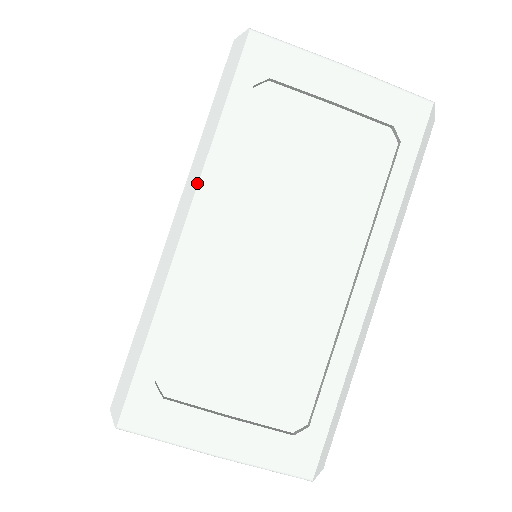
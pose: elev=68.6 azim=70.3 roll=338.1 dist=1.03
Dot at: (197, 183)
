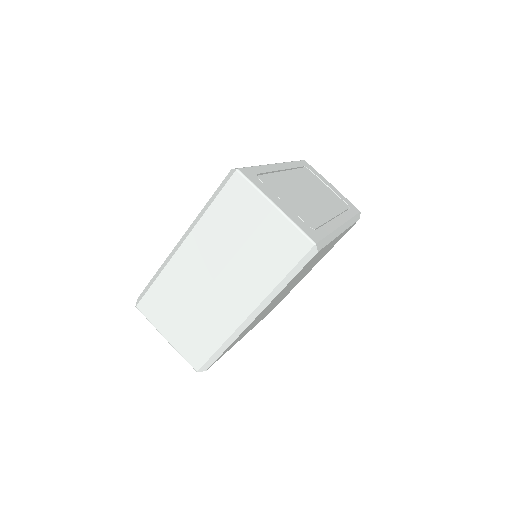
Dot at: (283, 163)
